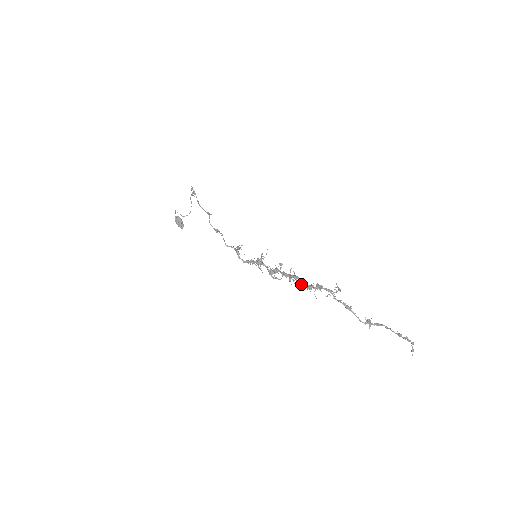
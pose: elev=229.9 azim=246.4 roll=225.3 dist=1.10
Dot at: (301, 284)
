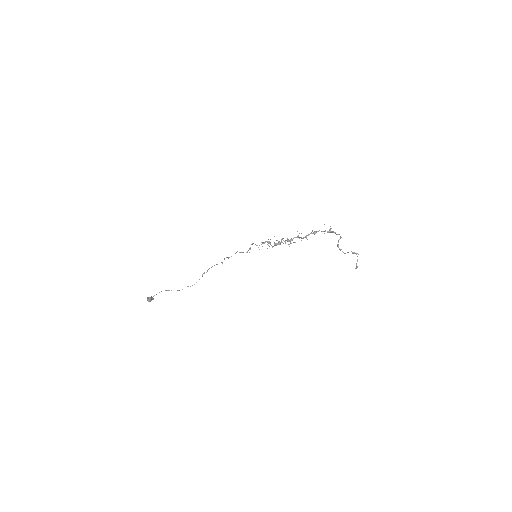
Dot at: occluded
